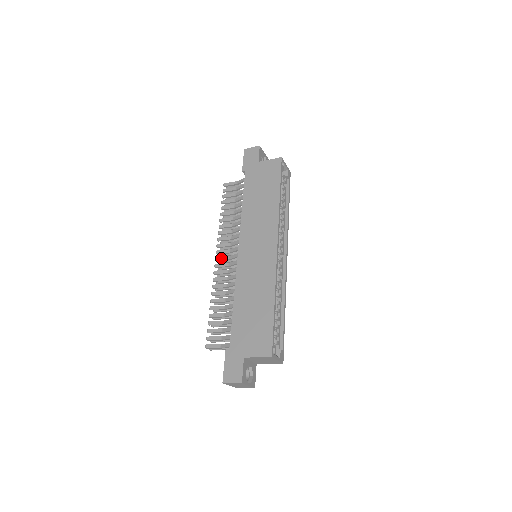
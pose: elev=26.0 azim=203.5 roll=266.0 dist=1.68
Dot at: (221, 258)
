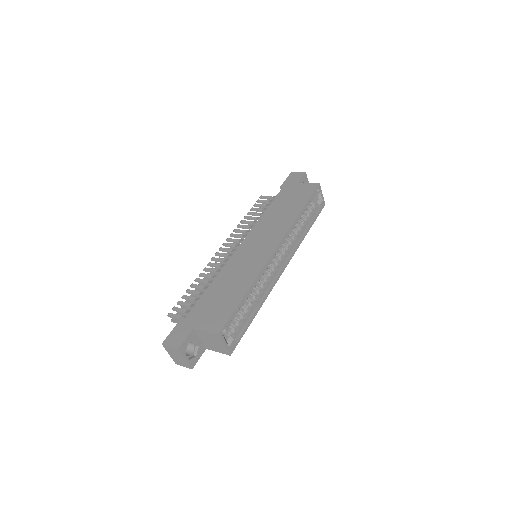
Dot at: (225, 249)
